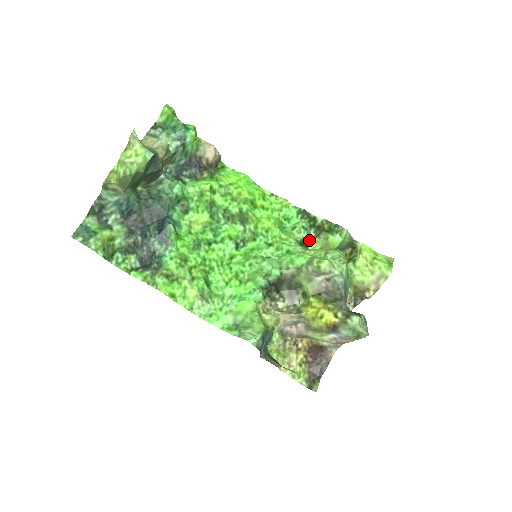
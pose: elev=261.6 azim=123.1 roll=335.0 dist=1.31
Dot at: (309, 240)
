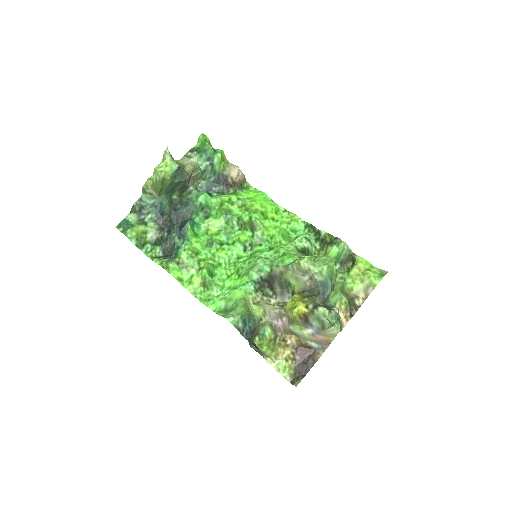
Dot at: (314, 252)
